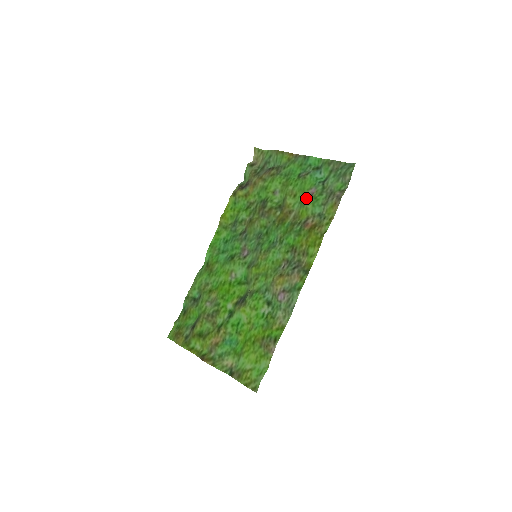
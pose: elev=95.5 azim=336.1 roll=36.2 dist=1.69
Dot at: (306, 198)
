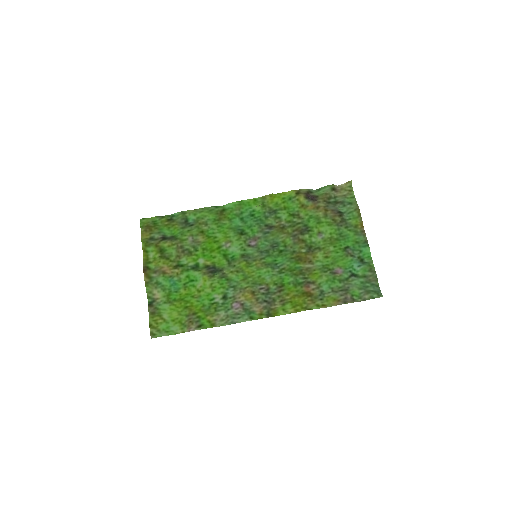
Dot at: (330, 269)
